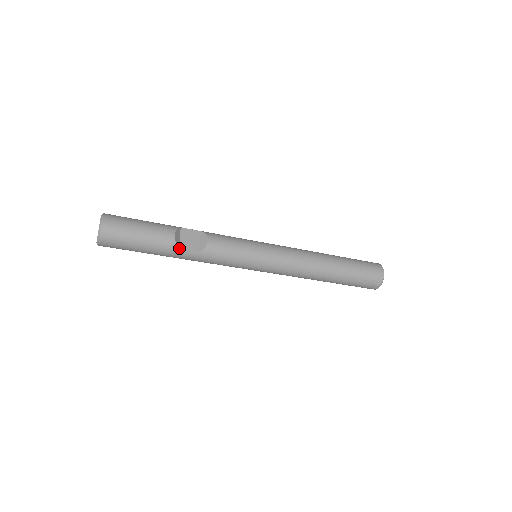
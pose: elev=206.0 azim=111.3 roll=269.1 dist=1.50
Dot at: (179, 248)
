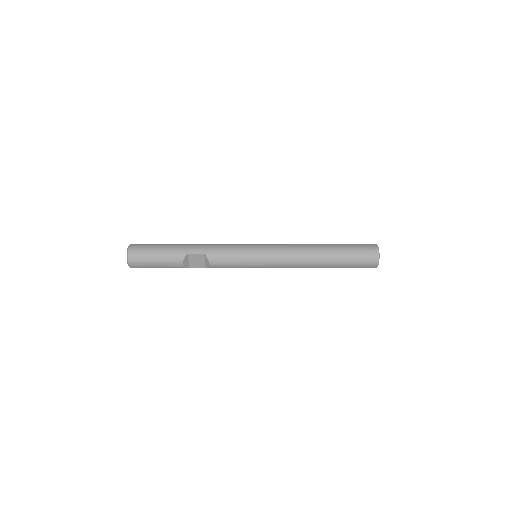
Dot at: (189, 267)
